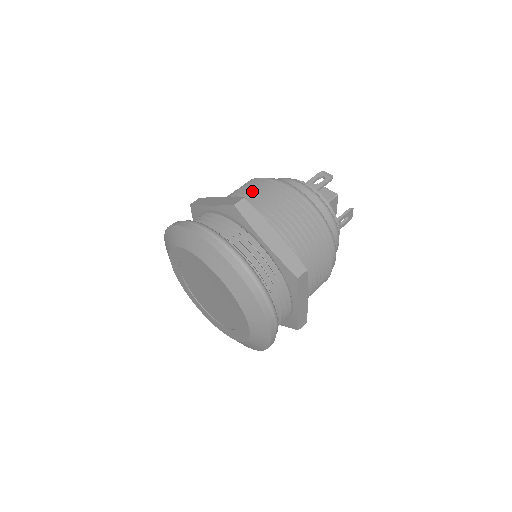
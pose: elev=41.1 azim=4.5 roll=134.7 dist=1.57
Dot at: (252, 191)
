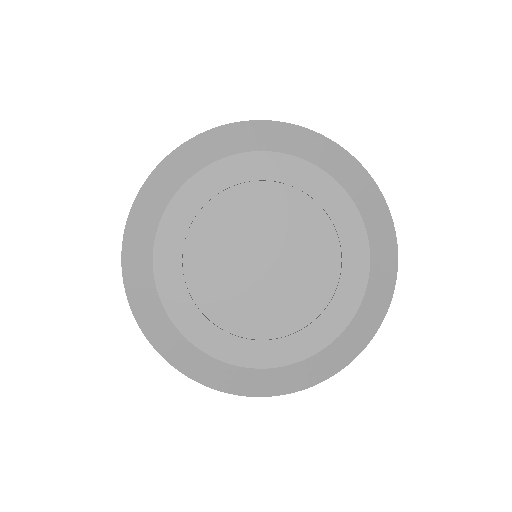
Dot at: occluded
